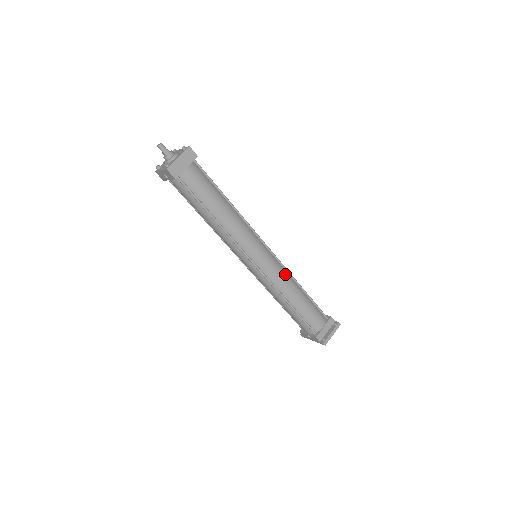
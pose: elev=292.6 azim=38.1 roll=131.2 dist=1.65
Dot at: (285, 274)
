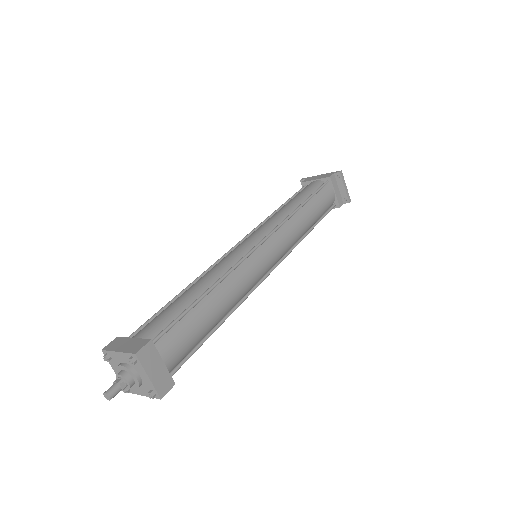
Dot at: (288, 226)
